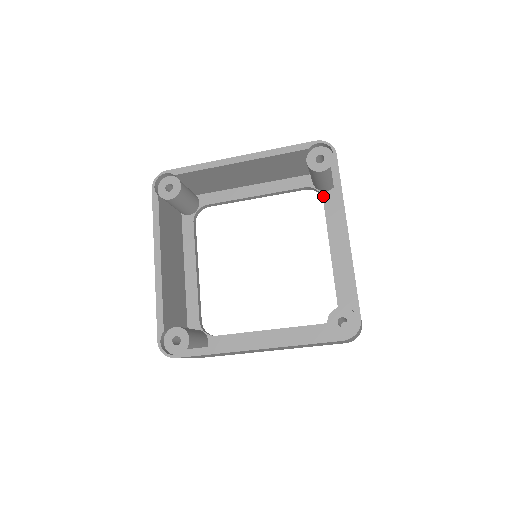
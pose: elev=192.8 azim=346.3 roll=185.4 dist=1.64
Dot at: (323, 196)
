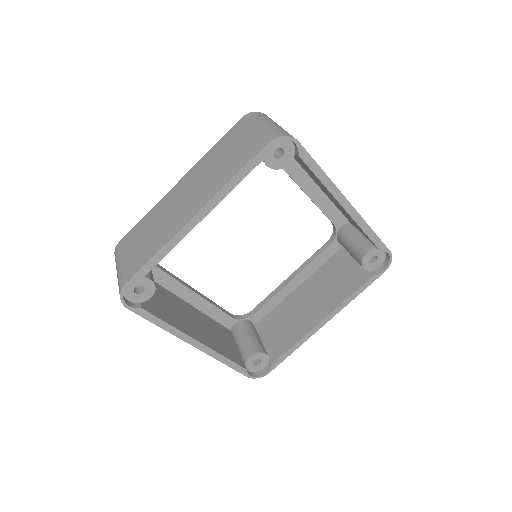
Dot at: occluded
